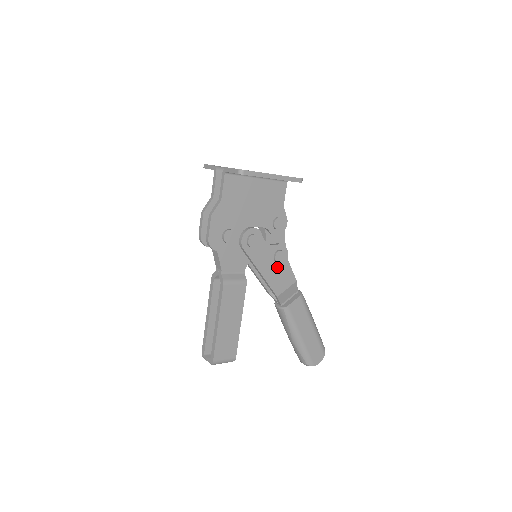
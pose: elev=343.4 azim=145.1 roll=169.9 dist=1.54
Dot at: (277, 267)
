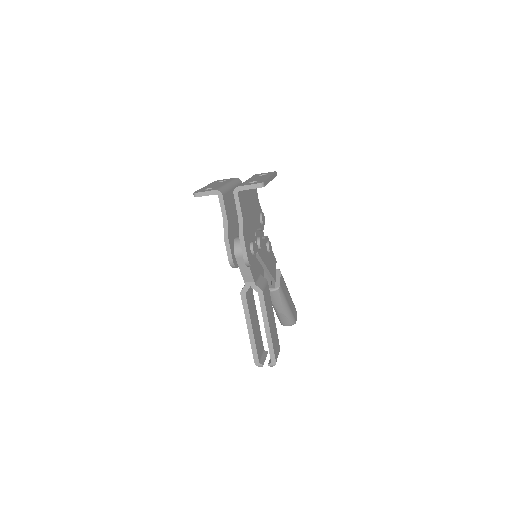
Dot at: (269, 257)
